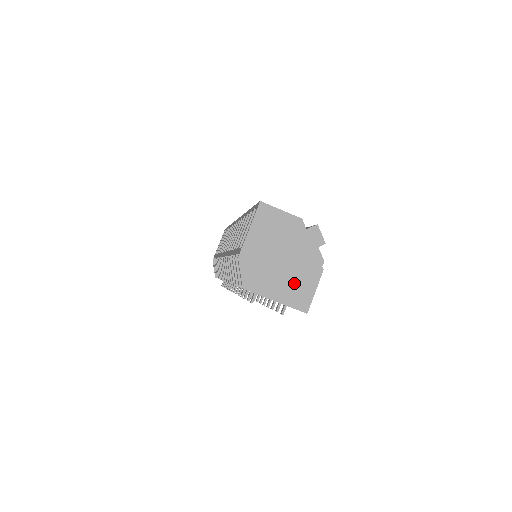
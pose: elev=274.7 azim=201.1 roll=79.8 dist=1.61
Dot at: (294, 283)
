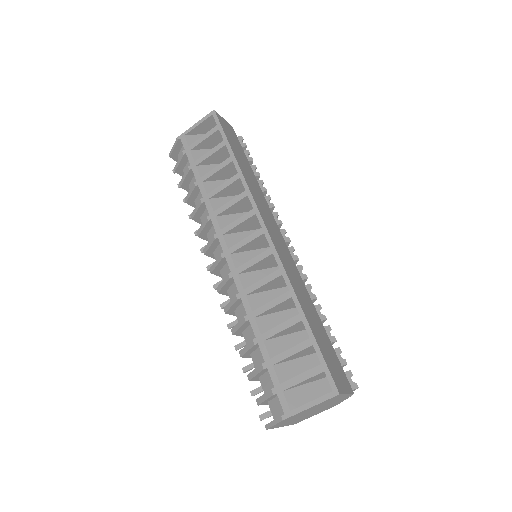
Dot at: (305, 417)
